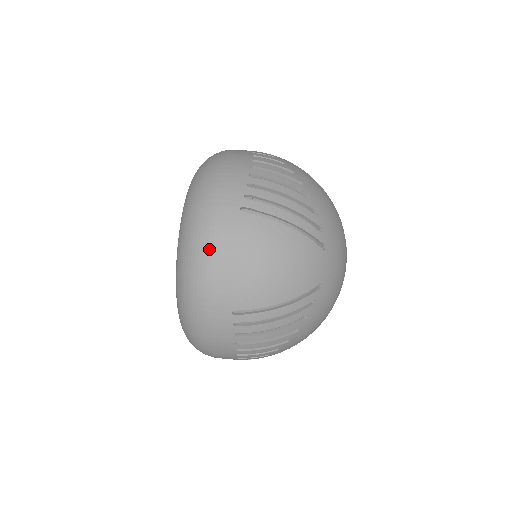
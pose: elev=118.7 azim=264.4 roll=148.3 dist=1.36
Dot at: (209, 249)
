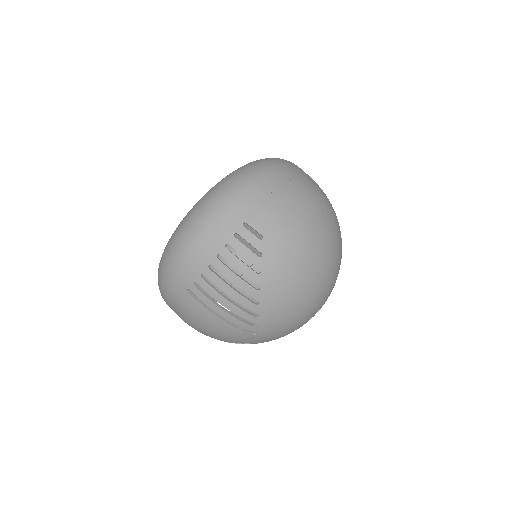
Dot at: (164, 293)
